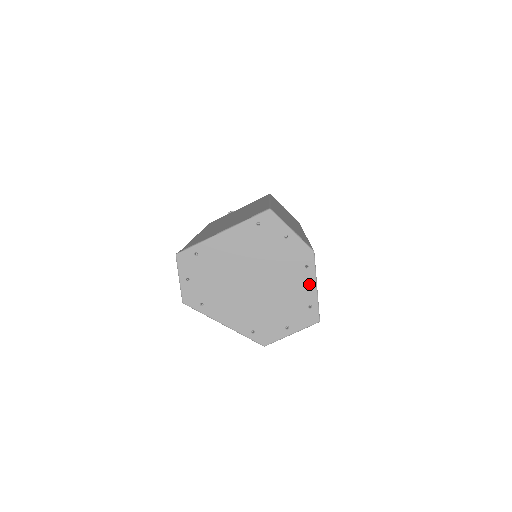
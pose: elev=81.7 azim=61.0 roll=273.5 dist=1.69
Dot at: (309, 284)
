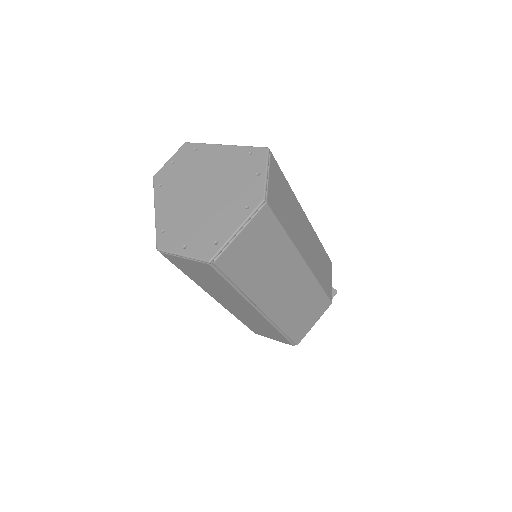
Dot at: (235, 223)
